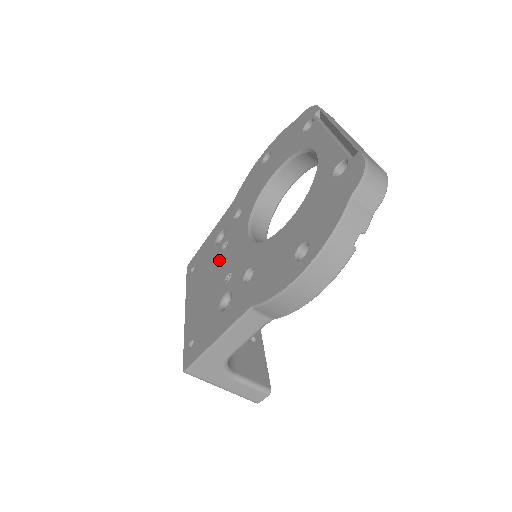
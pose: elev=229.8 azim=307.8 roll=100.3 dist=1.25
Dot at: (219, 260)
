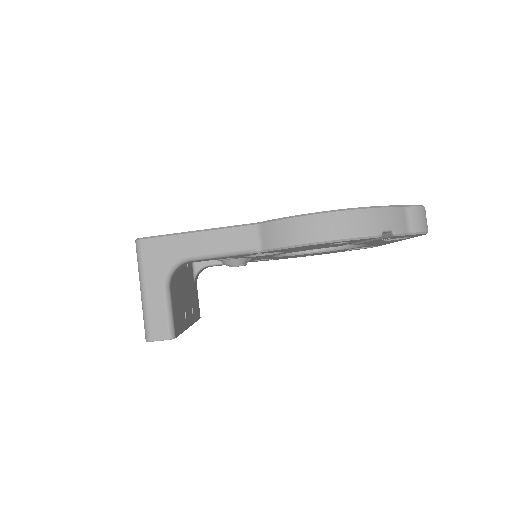
Dot at: occluded
